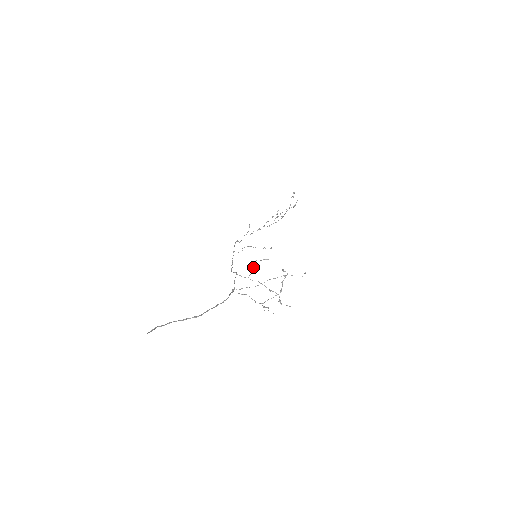
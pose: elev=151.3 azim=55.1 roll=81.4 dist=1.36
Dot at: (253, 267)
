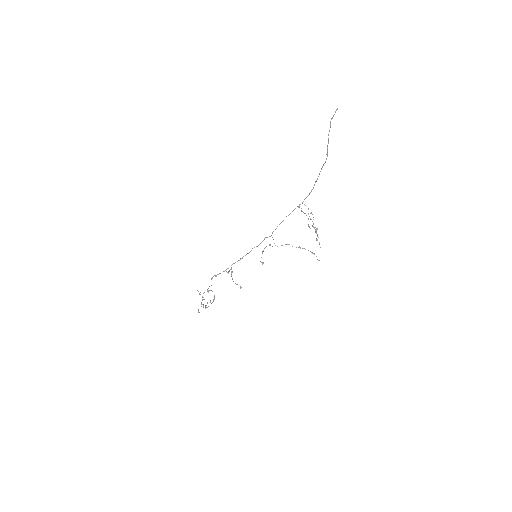
Dot at: (270, 245)
